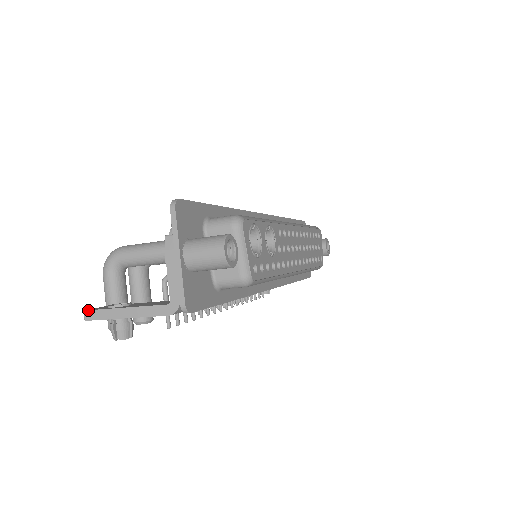
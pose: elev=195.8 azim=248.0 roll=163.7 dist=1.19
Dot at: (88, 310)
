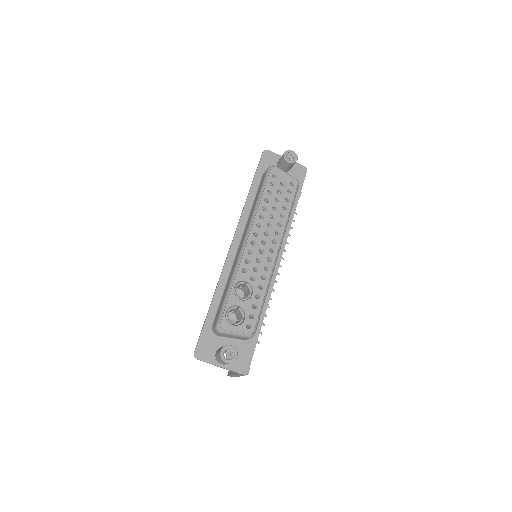
Dot at: occluded
